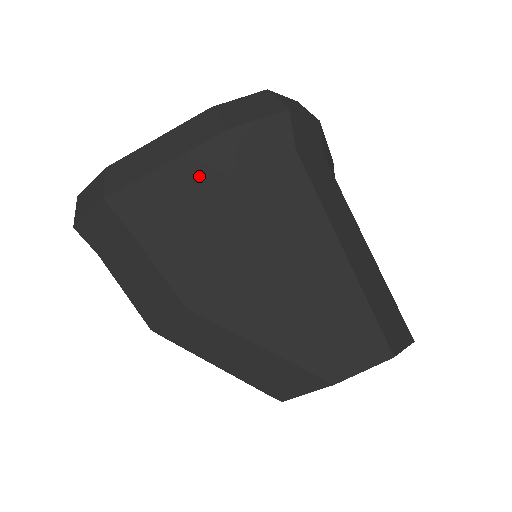
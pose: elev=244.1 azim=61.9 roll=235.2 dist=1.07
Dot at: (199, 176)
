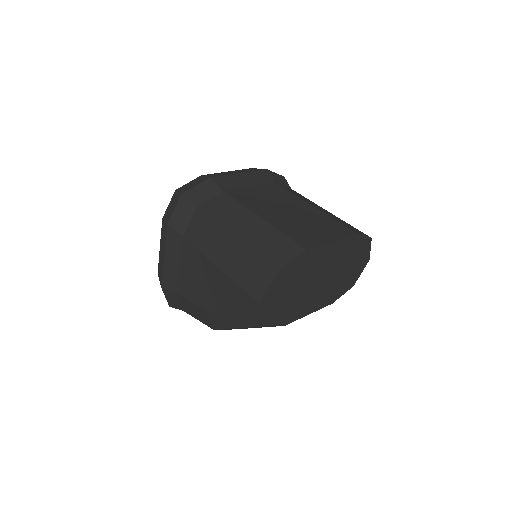
Dot at: (176, 251)
